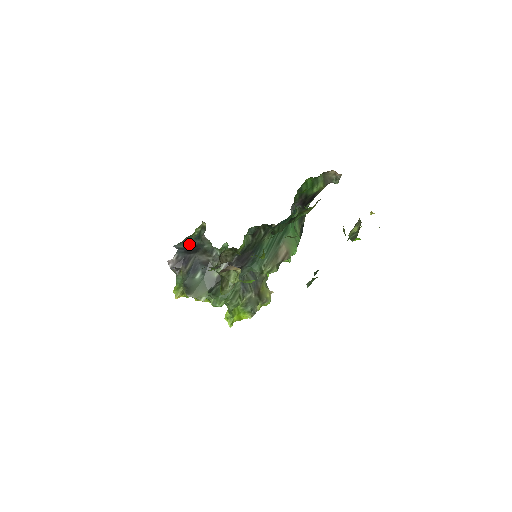
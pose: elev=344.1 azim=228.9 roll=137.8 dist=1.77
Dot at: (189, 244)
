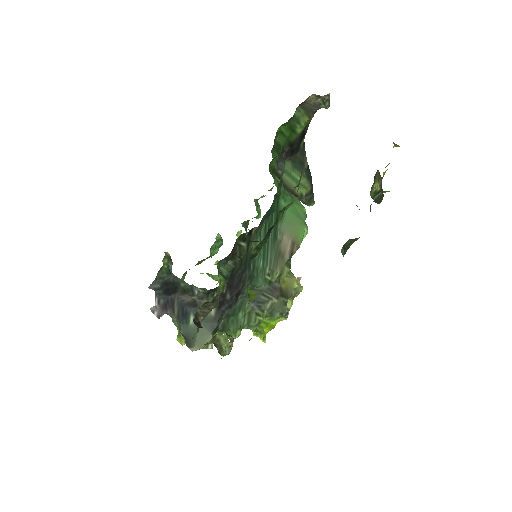
Dot at: (164, 282)
